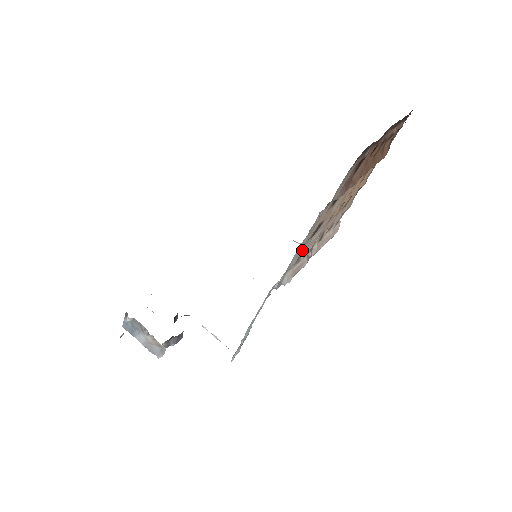
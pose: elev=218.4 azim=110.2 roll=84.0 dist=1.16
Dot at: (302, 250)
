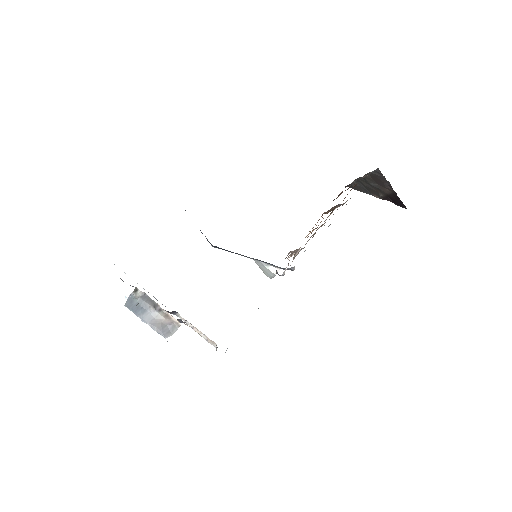
Dot at: occluded
